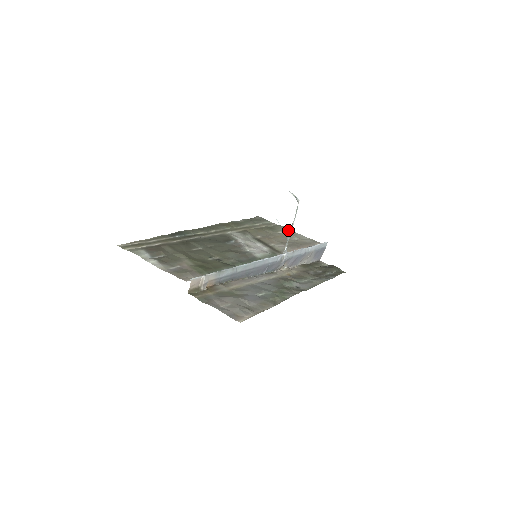
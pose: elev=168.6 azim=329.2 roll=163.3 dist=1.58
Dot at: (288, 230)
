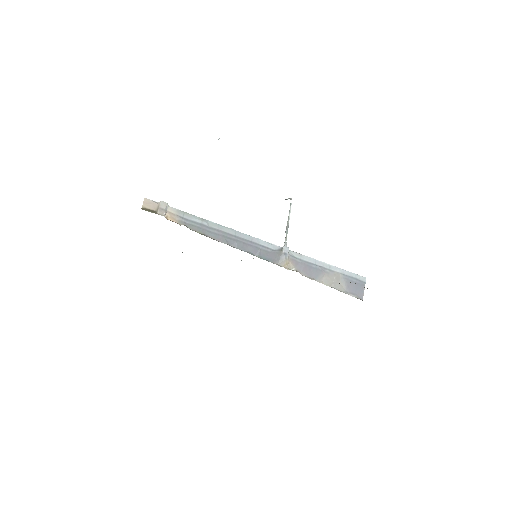
Dot at: occluded
